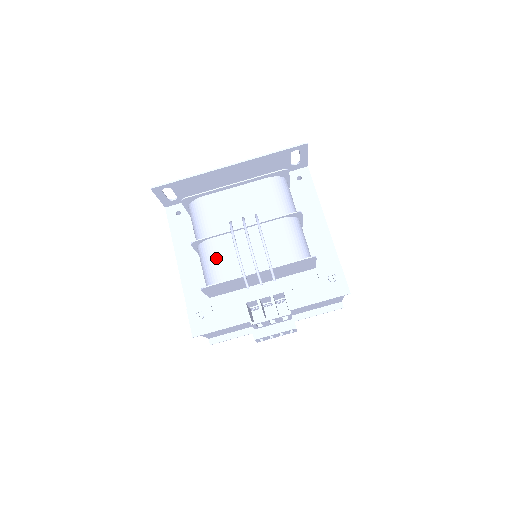
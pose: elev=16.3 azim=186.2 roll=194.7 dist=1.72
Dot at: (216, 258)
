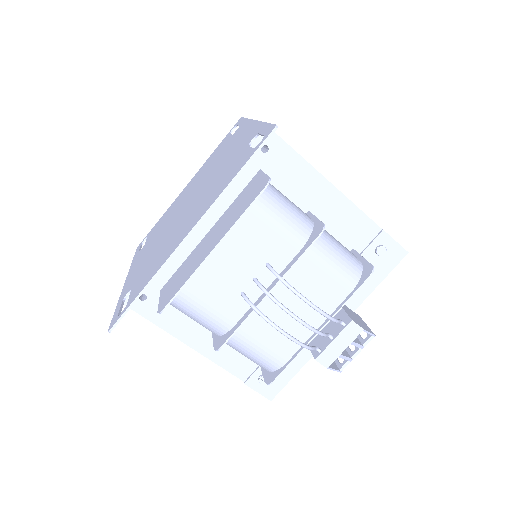
Dot at: (259, 346)
